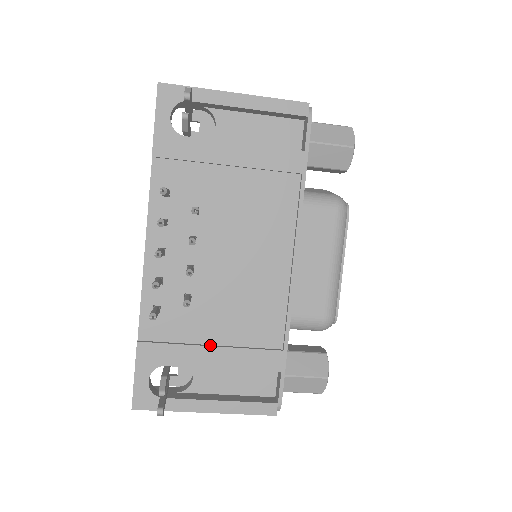
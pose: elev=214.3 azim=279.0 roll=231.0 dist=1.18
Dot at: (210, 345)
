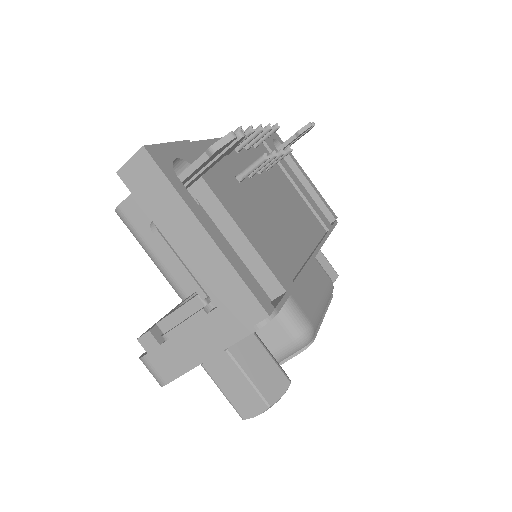
Dot at: (239, 211)
